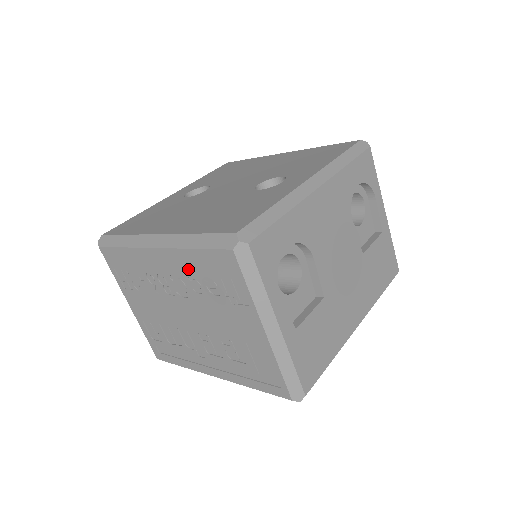
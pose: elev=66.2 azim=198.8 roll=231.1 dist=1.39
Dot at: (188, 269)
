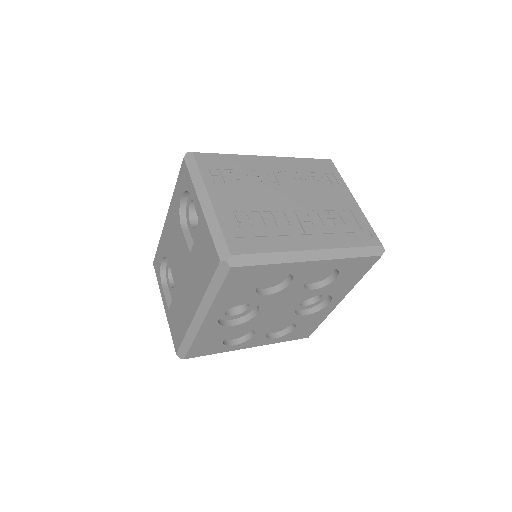
Dot at: (297, 168)
